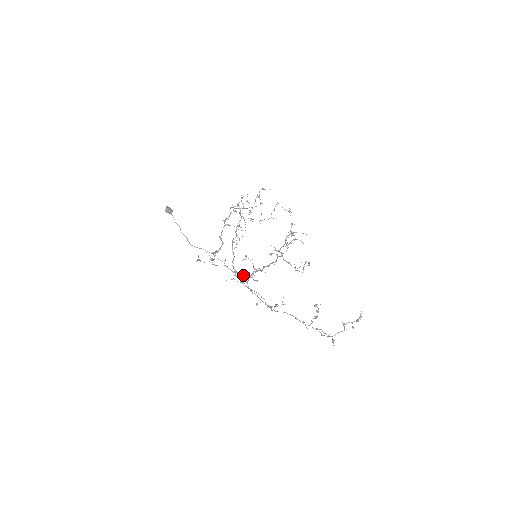
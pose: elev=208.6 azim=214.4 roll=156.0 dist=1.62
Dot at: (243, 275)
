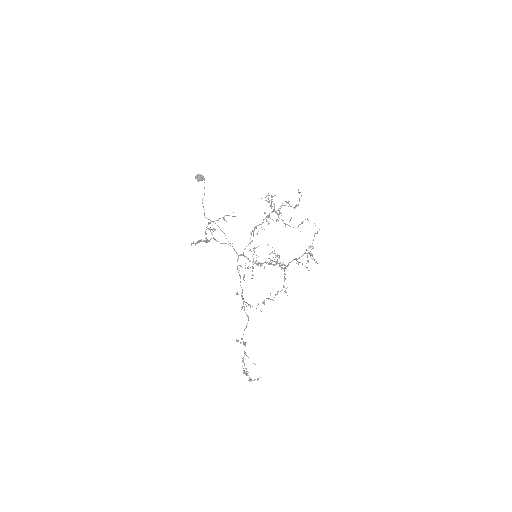
Dot at: (249, 261)
